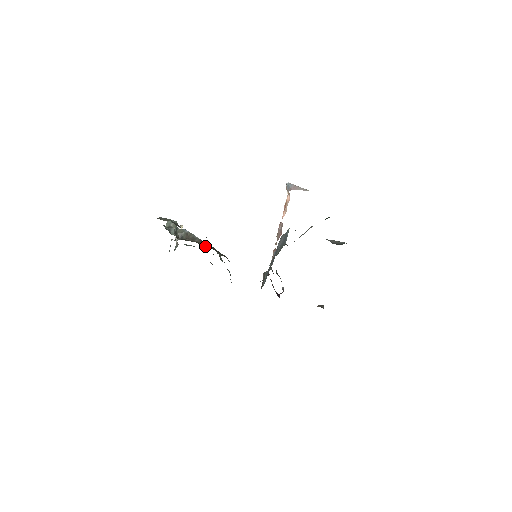
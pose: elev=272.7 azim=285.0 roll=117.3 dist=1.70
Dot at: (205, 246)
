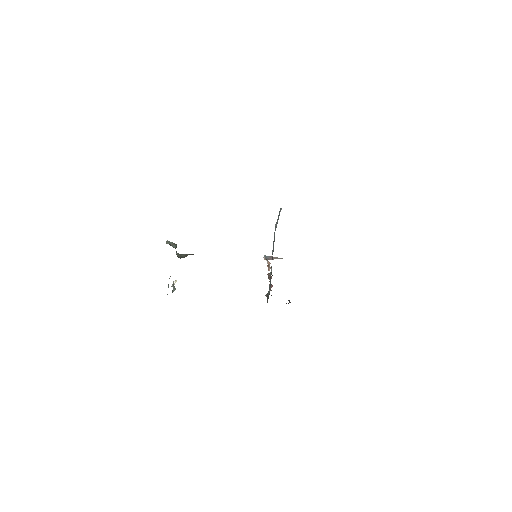
Dot at: occluded
